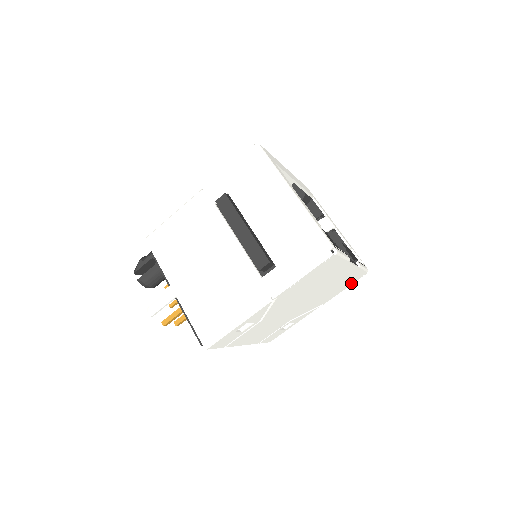
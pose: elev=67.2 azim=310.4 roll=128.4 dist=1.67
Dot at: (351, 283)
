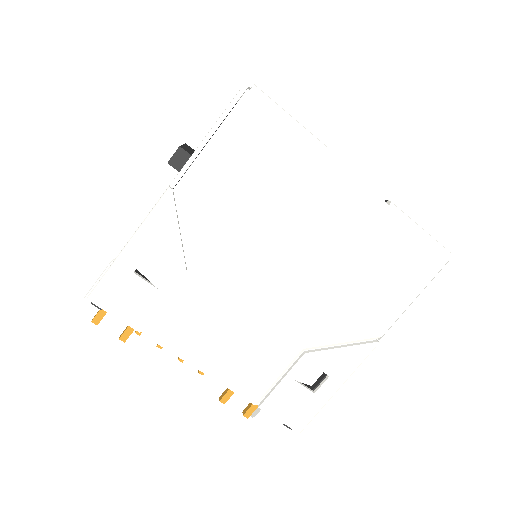
Dot at: (422, 283)
